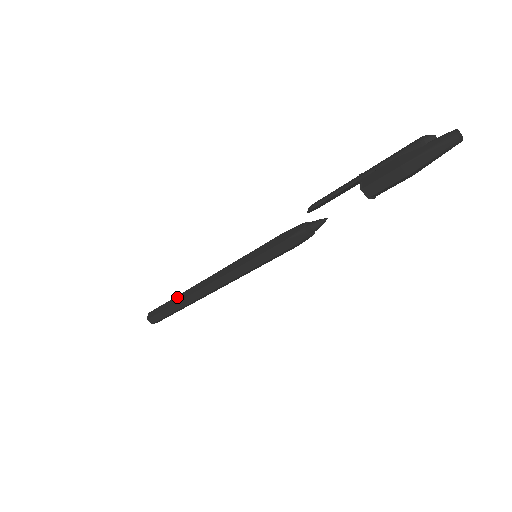
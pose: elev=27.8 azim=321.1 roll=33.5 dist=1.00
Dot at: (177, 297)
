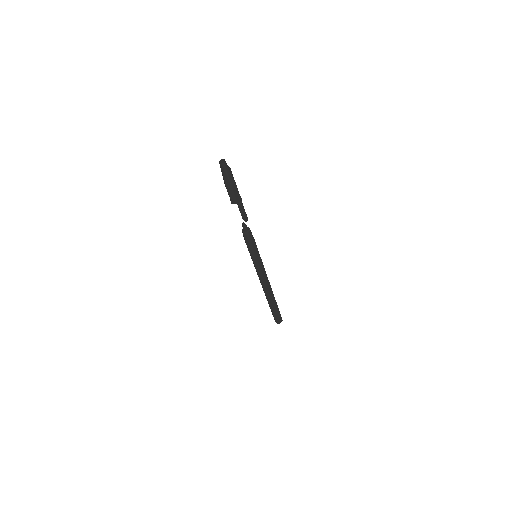
Dot at: occluded
